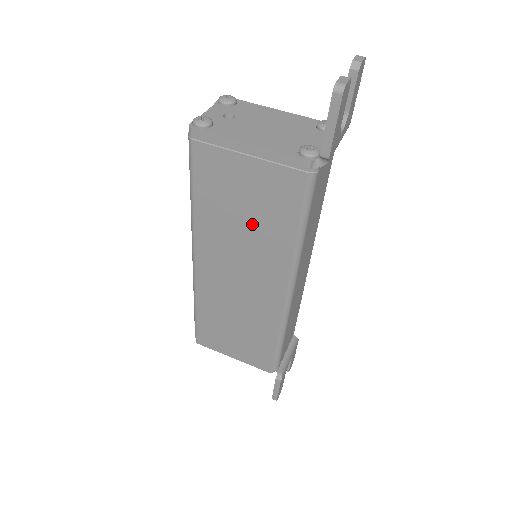
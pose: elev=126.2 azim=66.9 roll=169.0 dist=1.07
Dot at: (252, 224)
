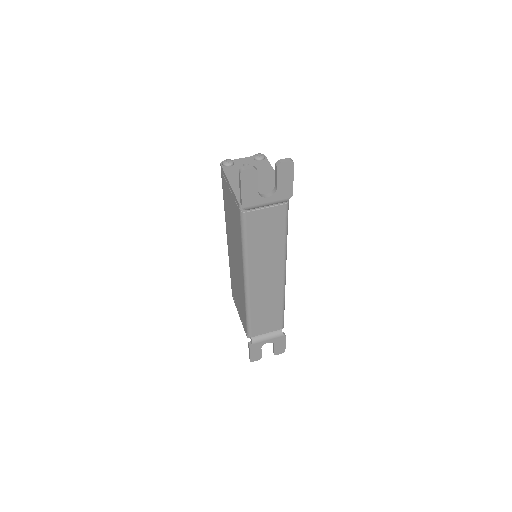
Dot at: (234, 229)
